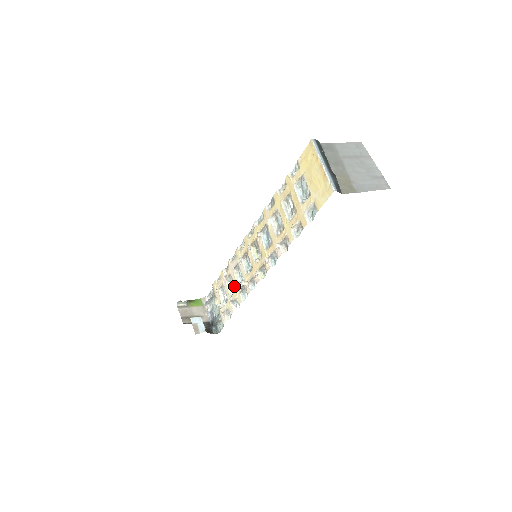
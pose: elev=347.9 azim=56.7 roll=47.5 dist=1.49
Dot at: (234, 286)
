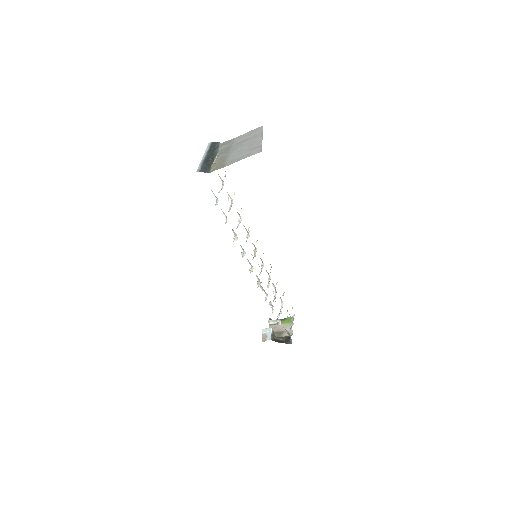
Dot at: (273, 292)
